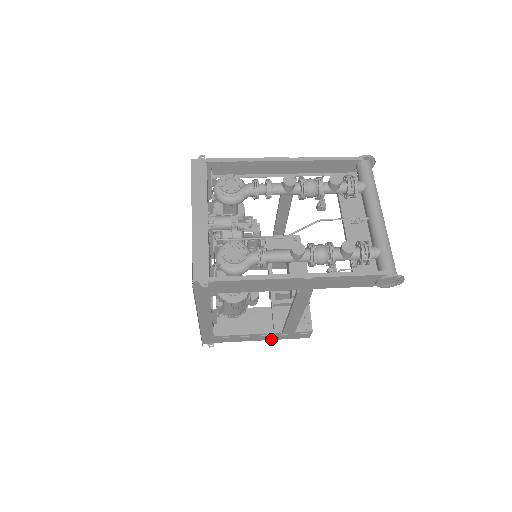
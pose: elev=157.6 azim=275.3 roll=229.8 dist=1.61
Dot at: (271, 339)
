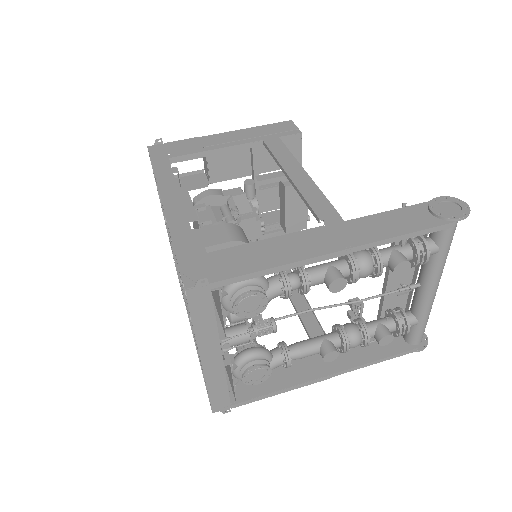
Dot at: occluded
